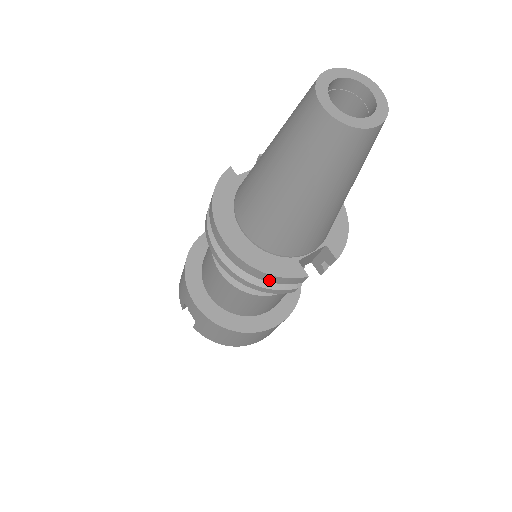
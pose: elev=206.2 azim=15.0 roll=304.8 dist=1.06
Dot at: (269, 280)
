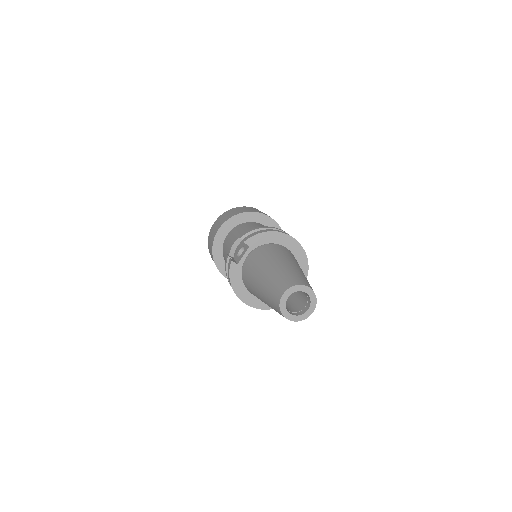
Dot at: occluded
